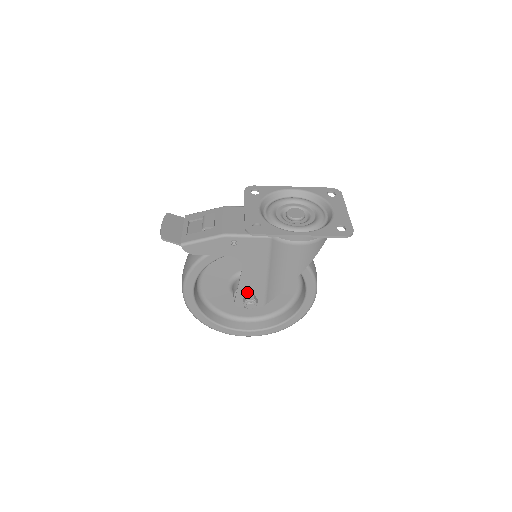
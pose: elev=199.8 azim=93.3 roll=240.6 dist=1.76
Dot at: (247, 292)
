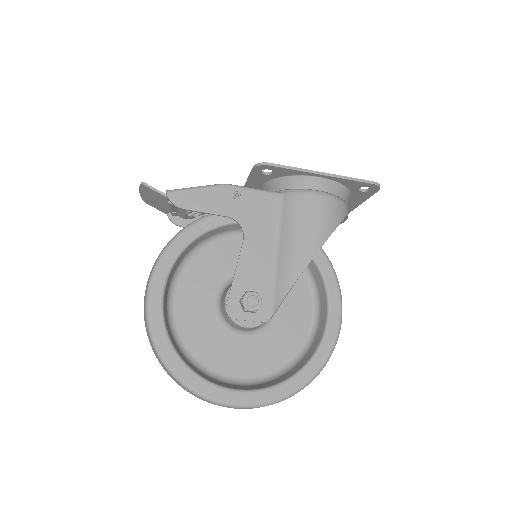
Dot at: (246, 287)
